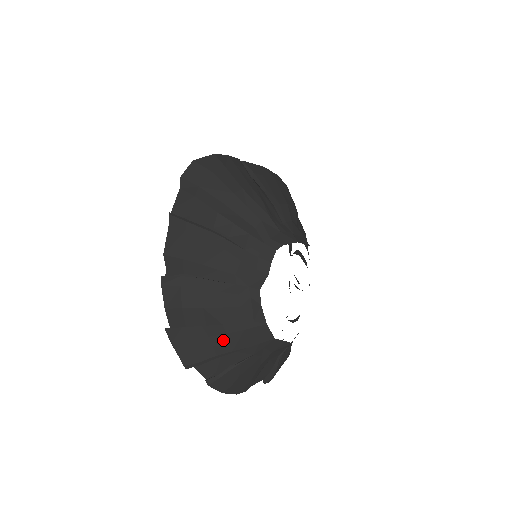
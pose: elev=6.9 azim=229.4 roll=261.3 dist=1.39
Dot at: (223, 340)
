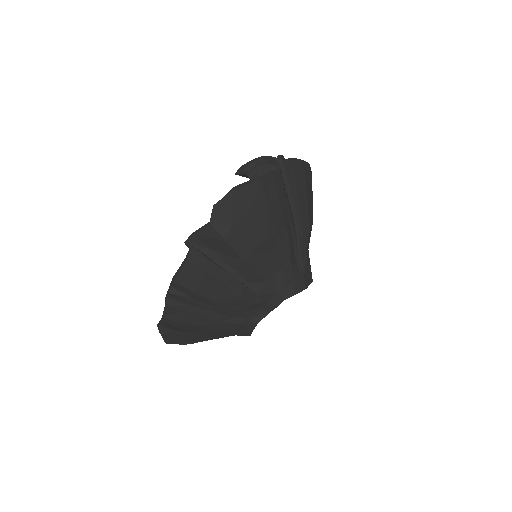
Dot at: occluded
